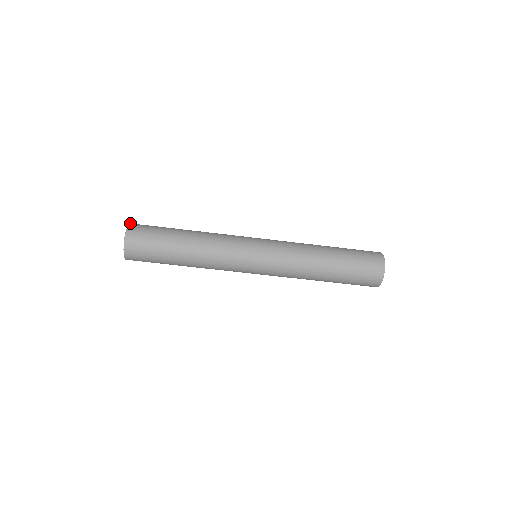
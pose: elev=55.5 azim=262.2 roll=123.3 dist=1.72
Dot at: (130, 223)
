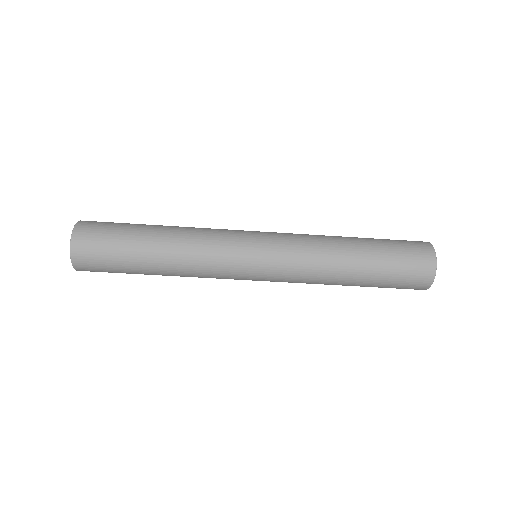
Dot at: (73, 230)
